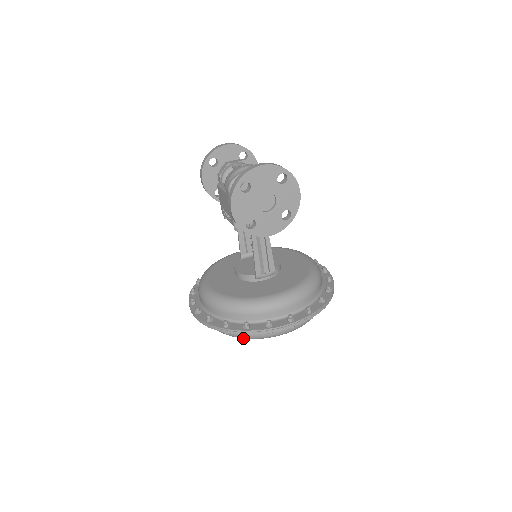
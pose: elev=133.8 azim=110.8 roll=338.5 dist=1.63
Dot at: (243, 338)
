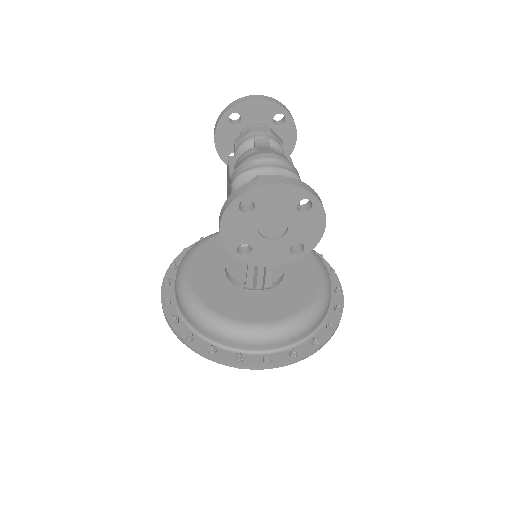
Dot at: occluded
